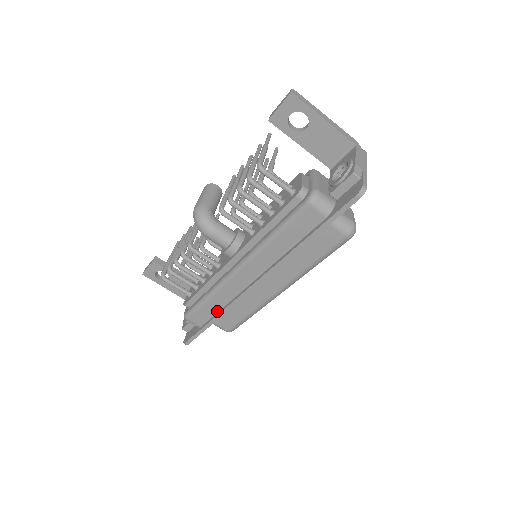
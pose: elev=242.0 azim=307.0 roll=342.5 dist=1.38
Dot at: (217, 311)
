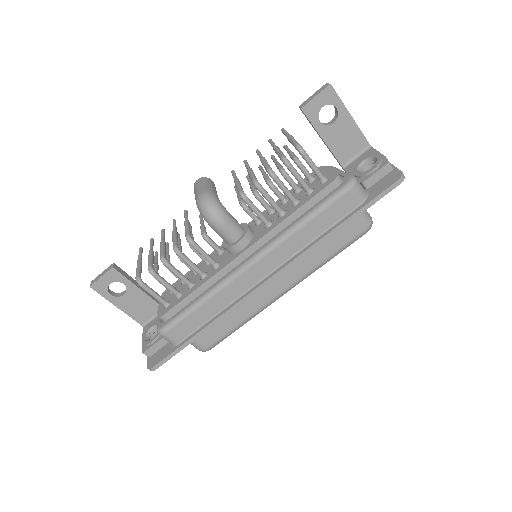
Dot at: (208, 320)
